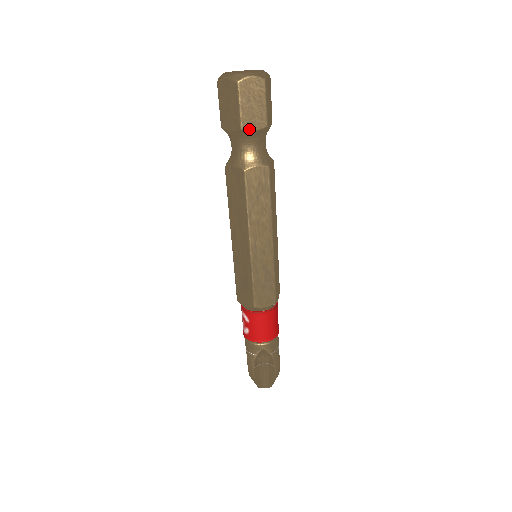
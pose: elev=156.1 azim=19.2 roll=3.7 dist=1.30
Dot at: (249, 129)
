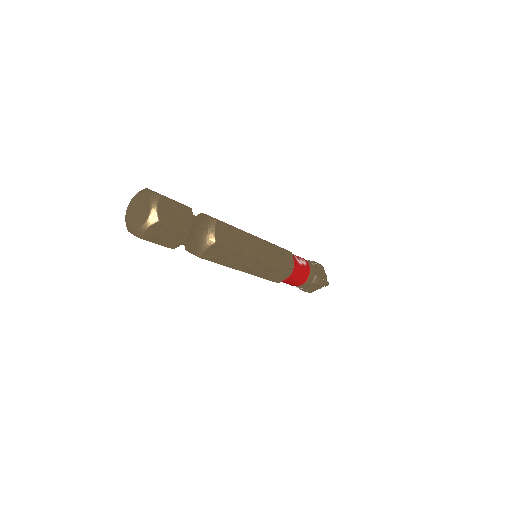
Dot at: (179, 245)
